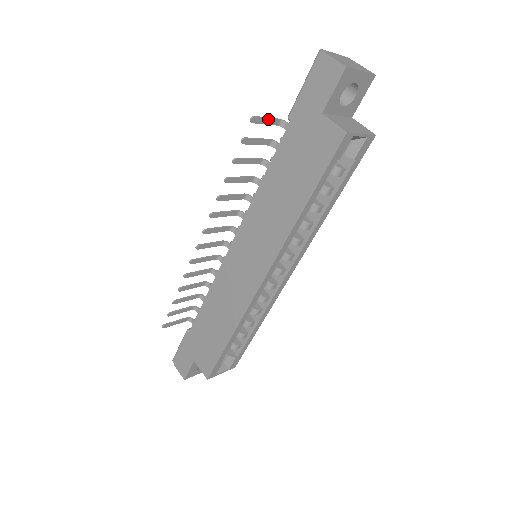
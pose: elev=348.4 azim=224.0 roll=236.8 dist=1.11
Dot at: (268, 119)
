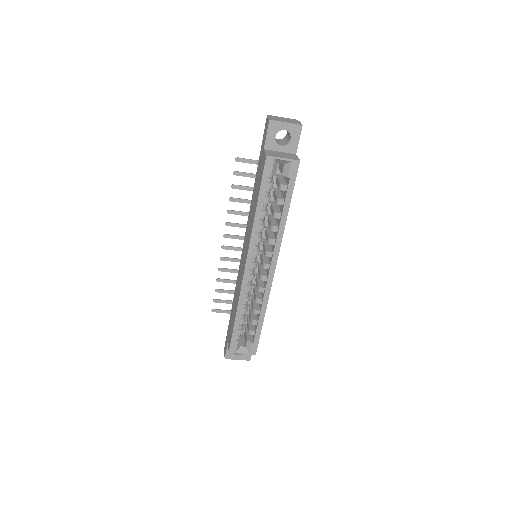
Dot at: (249, 160)
